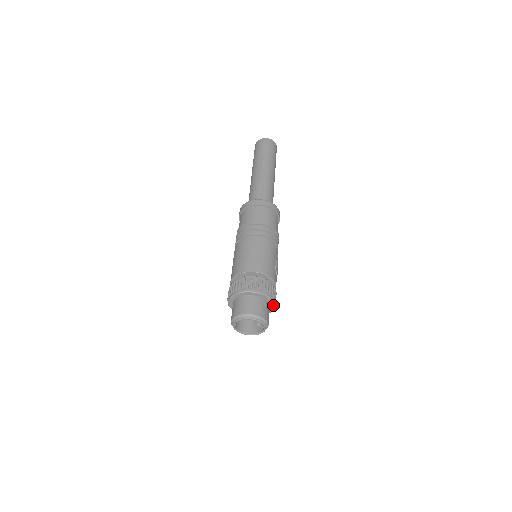
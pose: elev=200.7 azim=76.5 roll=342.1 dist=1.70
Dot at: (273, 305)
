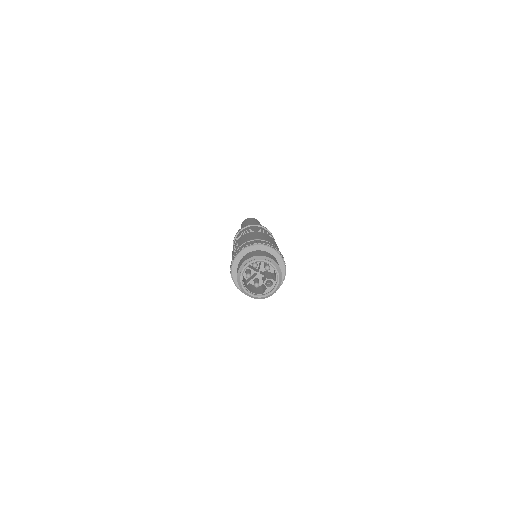
Dot at: occluded
